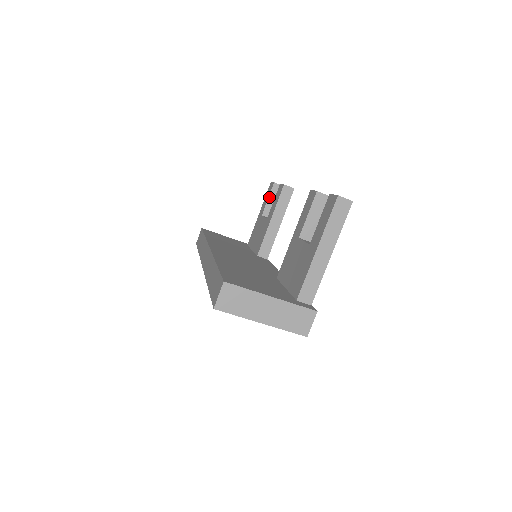
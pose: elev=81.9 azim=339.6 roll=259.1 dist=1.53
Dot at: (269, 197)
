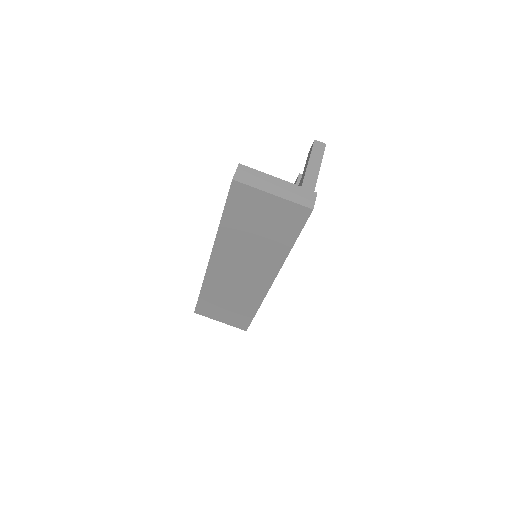
Dot at: occluded
